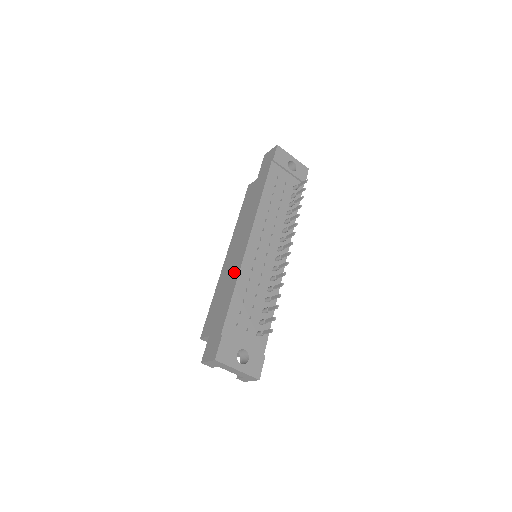
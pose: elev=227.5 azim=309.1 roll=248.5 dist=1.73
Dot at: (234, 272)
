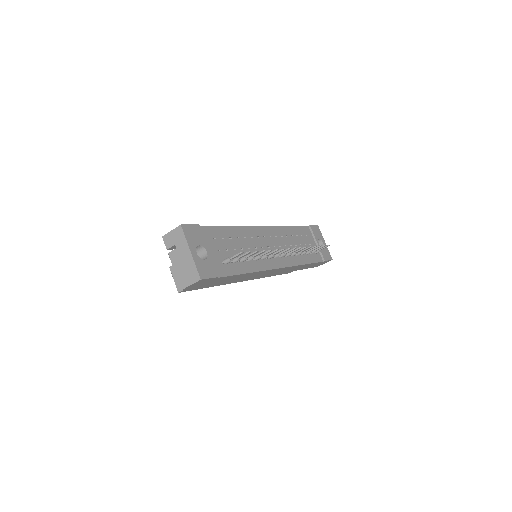
Dot at: occluded
